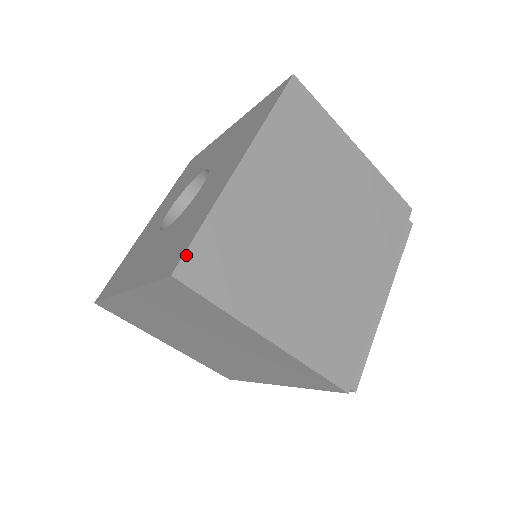
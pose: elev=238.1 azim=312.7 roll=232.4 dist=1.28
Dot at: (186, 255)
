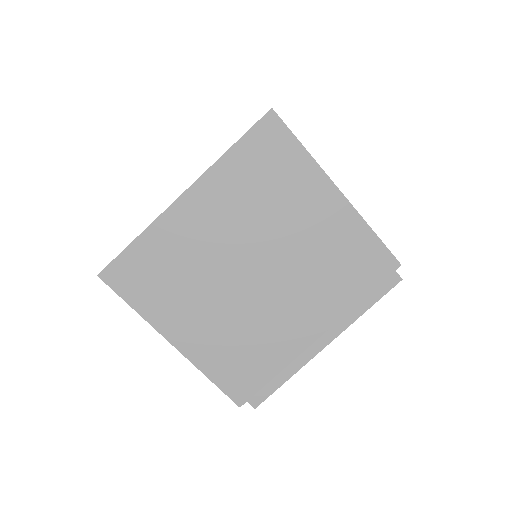
Dot at: (112, 263)
